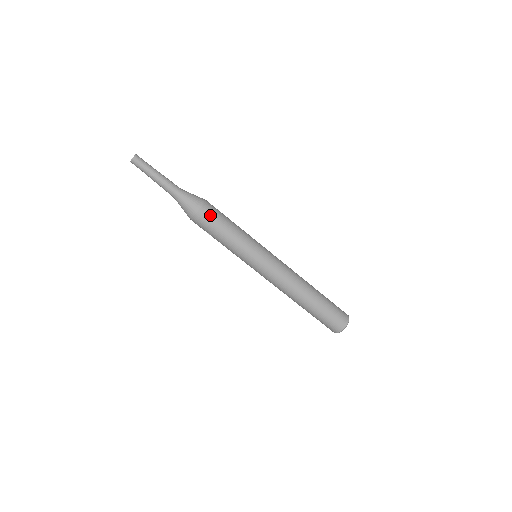
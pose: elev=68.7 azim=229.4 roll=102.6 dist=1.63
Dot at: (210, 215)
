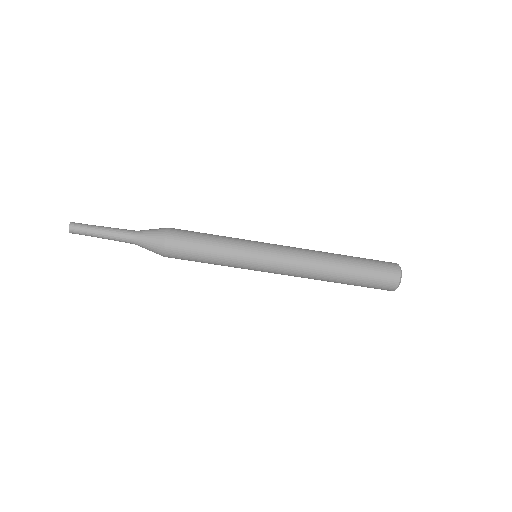
Dot at: (179, 243)
